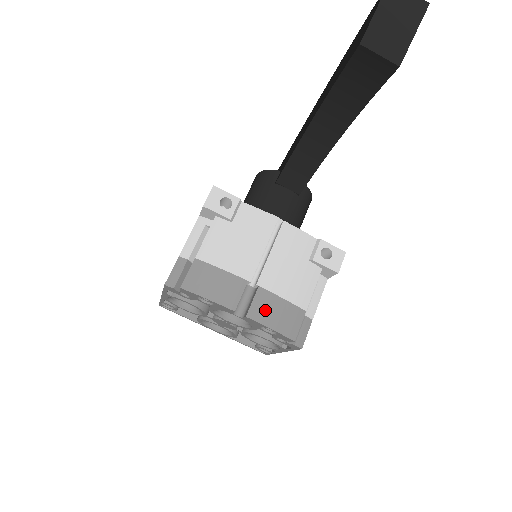
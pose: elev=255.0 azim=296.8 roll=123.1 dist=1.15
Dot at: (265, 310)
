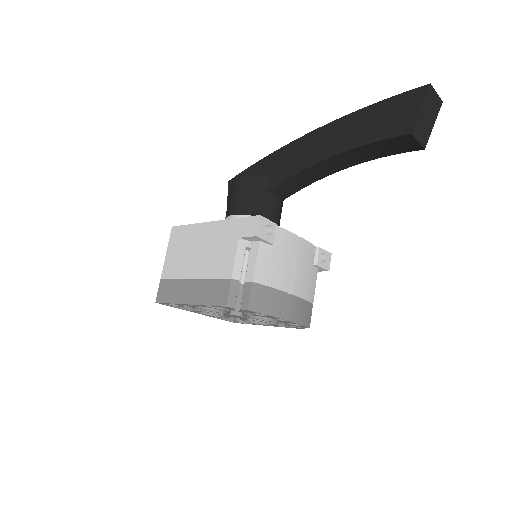
Dot at: (298, 312)
